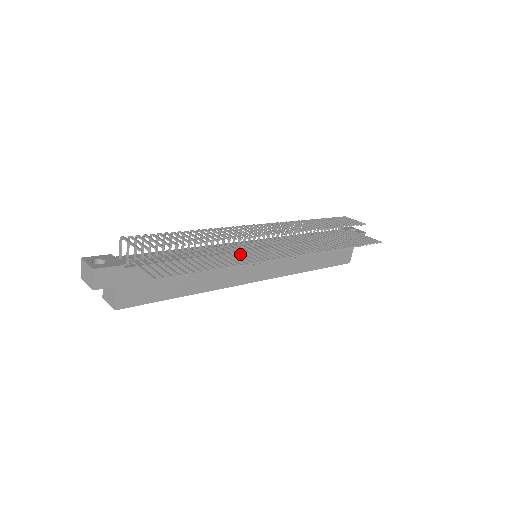
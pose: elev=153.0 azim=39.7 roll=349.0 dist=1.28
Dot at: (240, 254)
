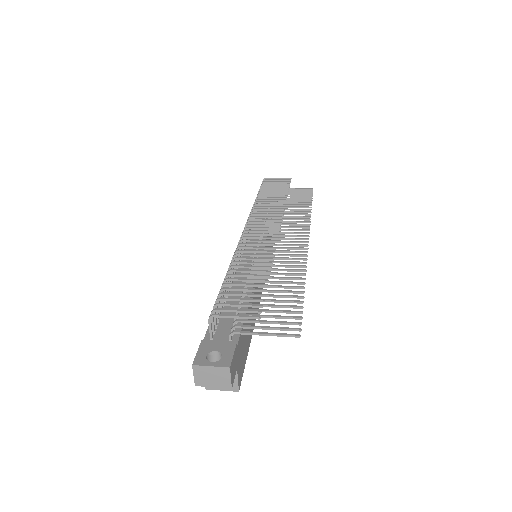
Dot at: occluded
